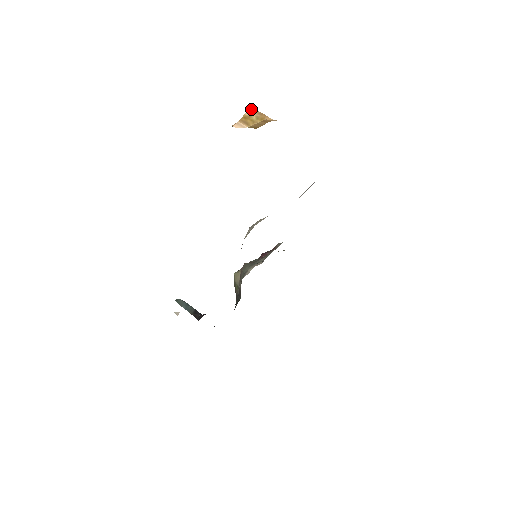
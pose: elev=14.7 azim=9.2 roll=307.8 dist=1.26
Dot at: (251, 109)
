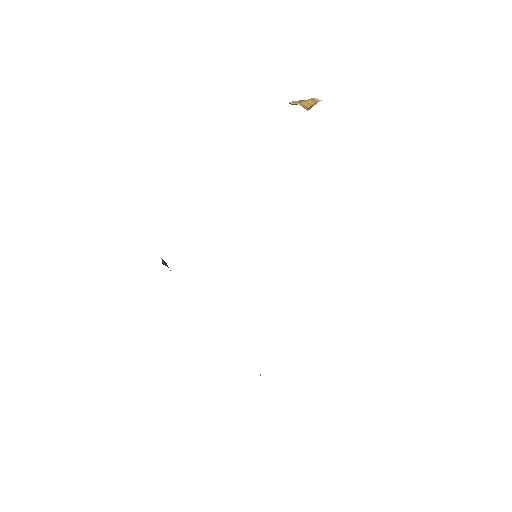
Dot at: occluded
